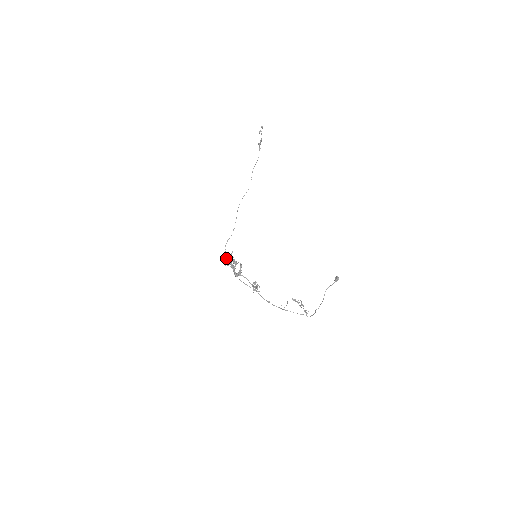
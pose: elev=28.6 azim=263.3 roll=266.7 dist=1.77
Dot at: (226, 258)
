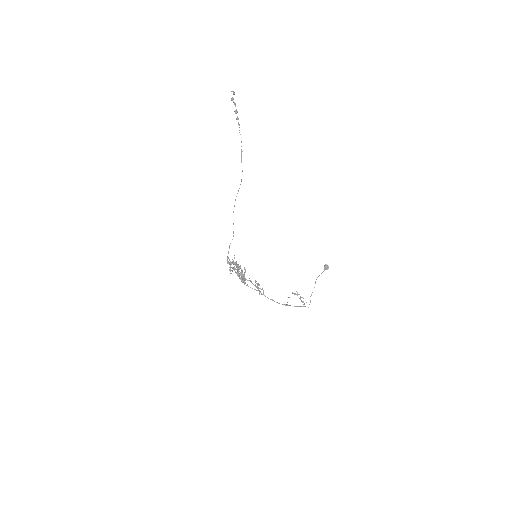
Dot at: (227, 263)
